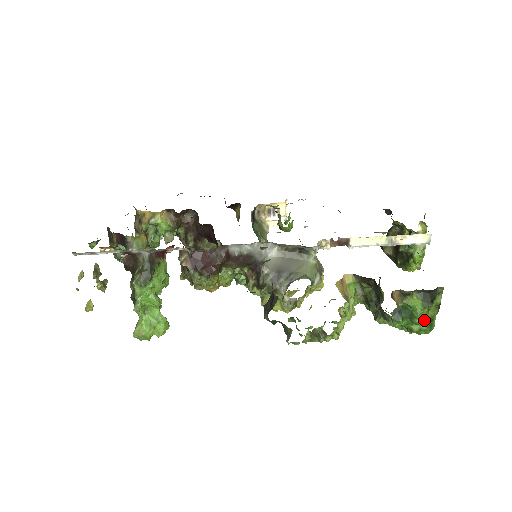
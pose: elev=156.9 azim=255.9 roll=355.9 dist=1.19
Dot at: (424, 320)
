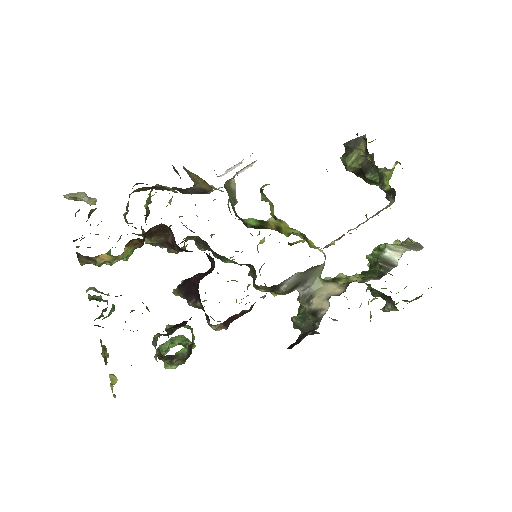
Dot at: occluded
